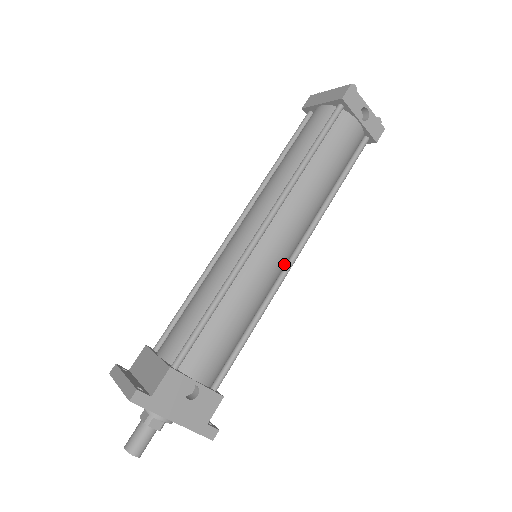
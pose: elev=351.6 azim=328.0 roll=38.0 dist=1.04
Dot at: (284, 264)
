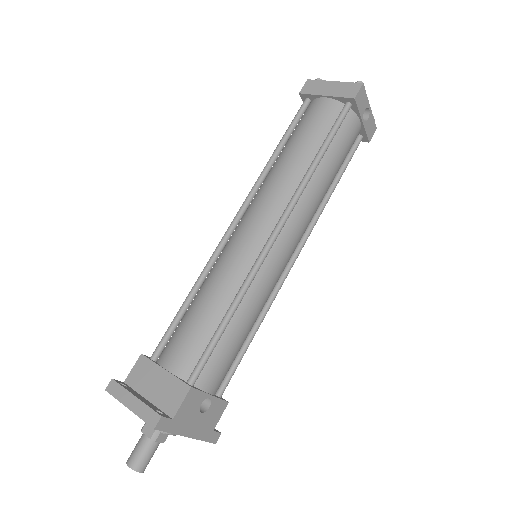
Dot at: (285, 266)
